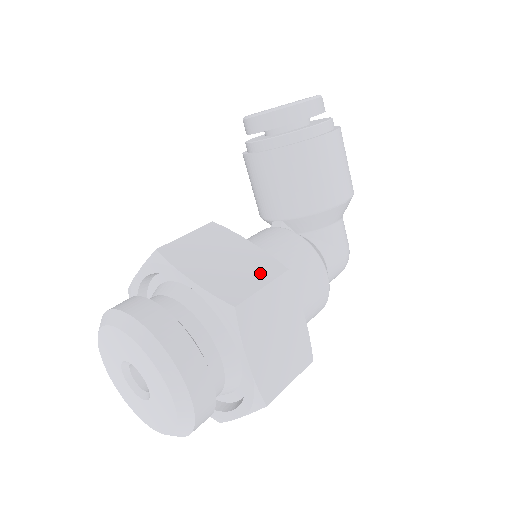
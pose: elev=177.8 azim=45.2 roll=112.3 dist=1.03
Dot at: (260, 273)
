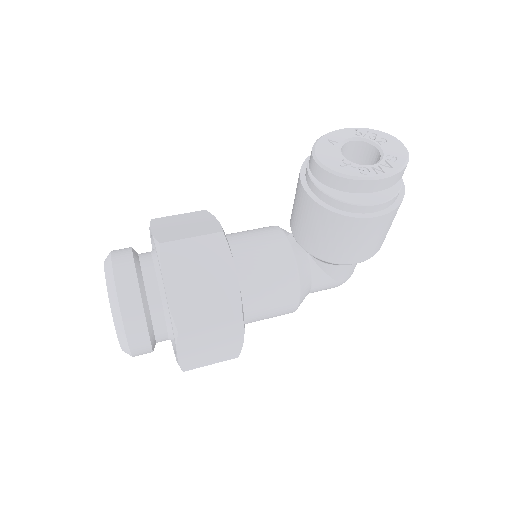
Dot at: (219, 310)
